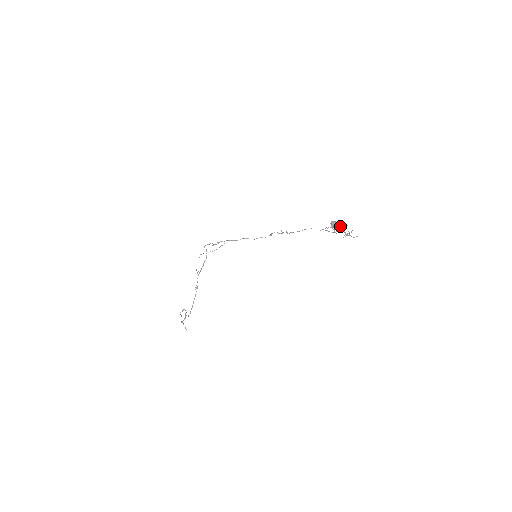
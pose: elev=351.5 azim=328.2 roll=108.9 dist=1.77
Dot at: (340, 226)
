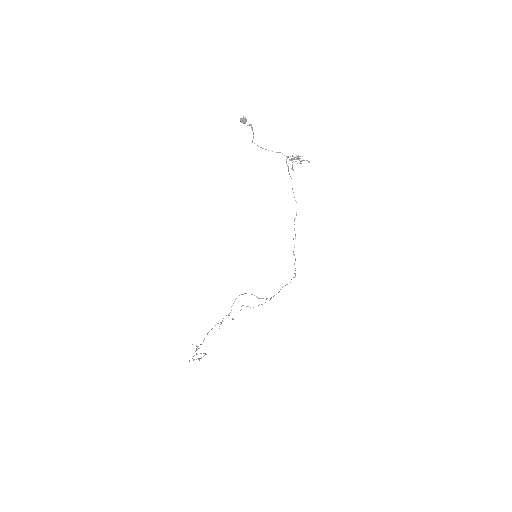
Dot at: (293, 159)
